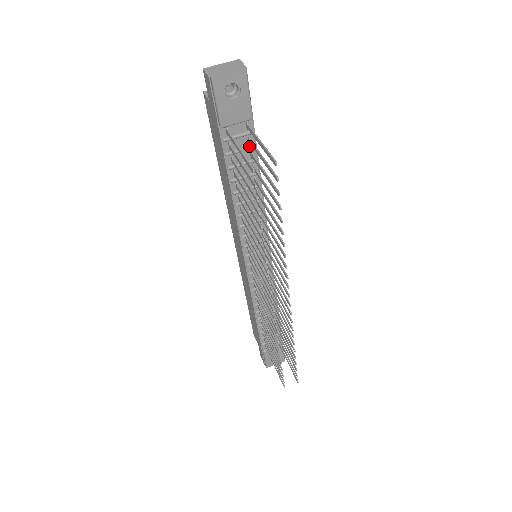
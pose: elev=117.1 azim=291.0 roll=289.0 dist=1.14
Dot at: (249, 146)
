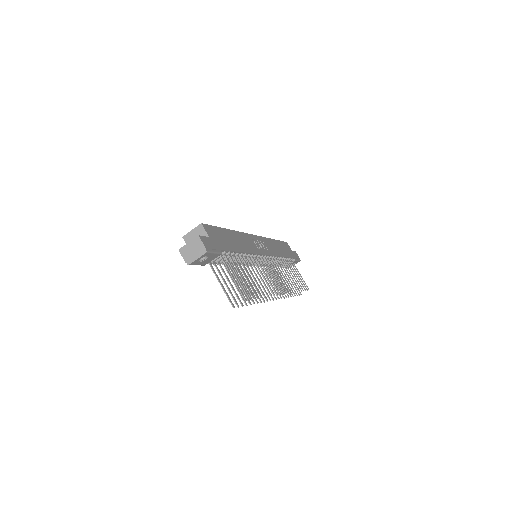
Dot at: (226, 255)
